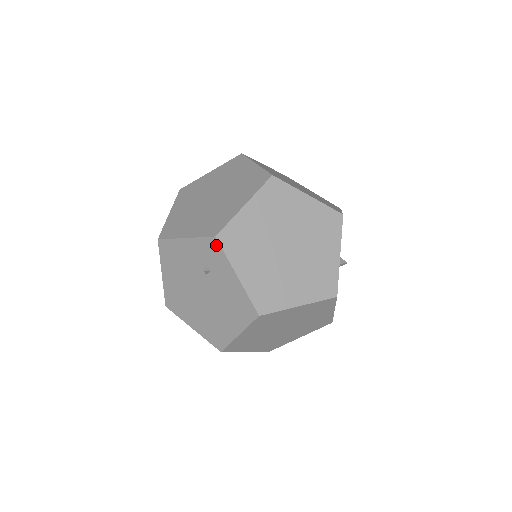
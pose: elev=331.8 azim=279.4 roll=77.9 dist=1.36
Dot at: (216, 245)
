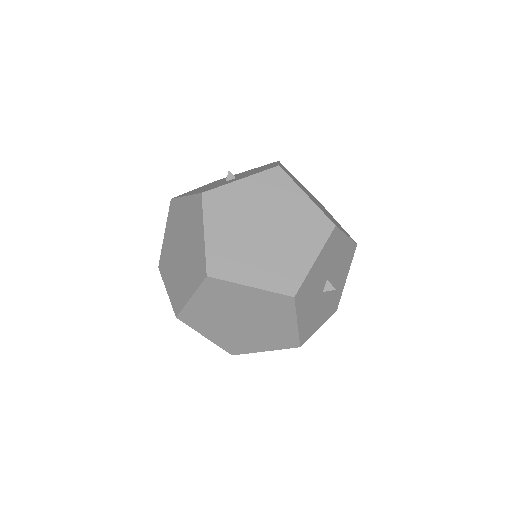
Dot at: (181, 319)
